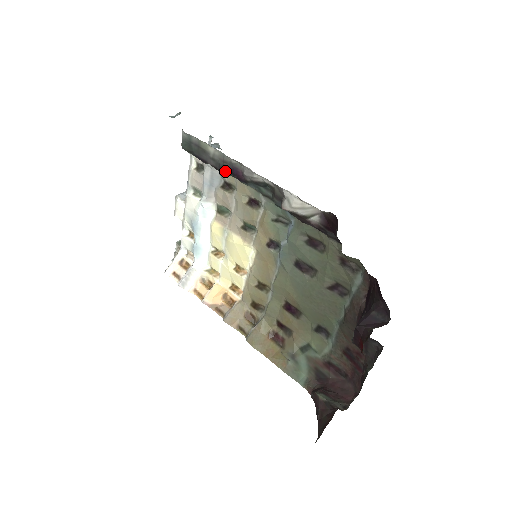
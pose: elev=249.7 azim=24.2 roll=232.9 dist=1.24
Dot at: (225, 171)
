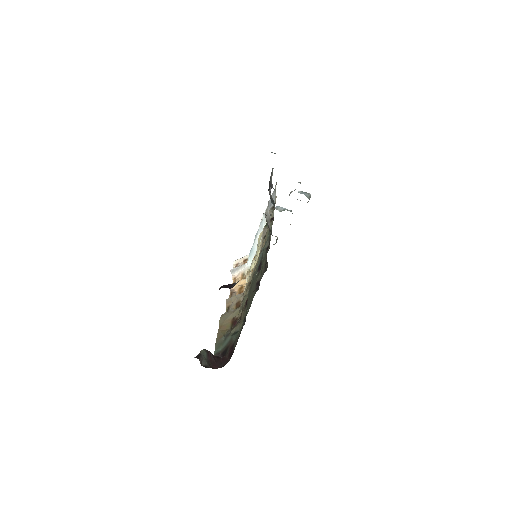
Dot at: occluded
